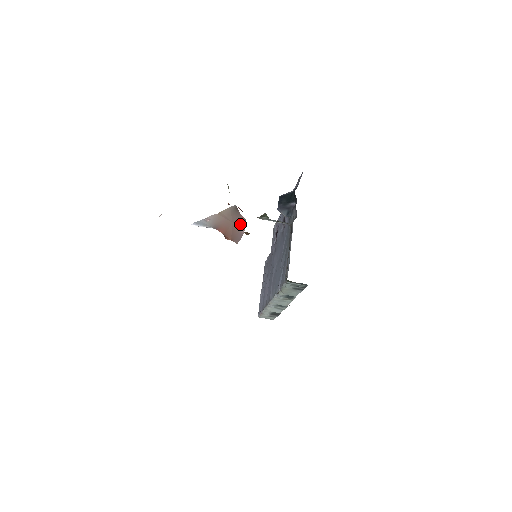
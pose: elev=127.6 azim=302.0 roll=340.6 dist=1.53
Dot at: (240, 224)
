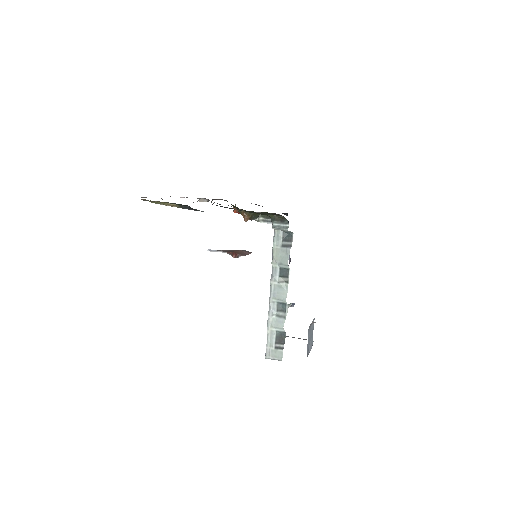
Dot at: (247, 252)
